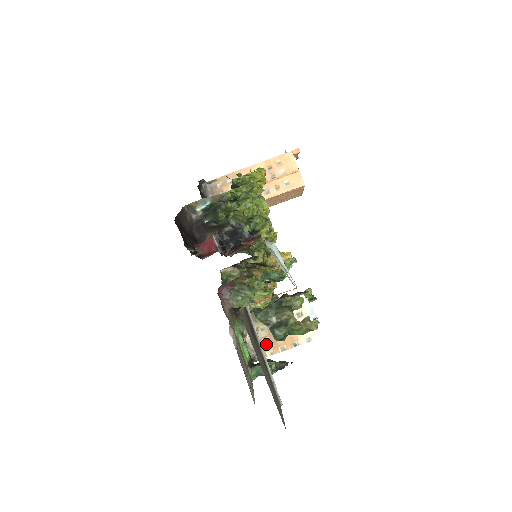
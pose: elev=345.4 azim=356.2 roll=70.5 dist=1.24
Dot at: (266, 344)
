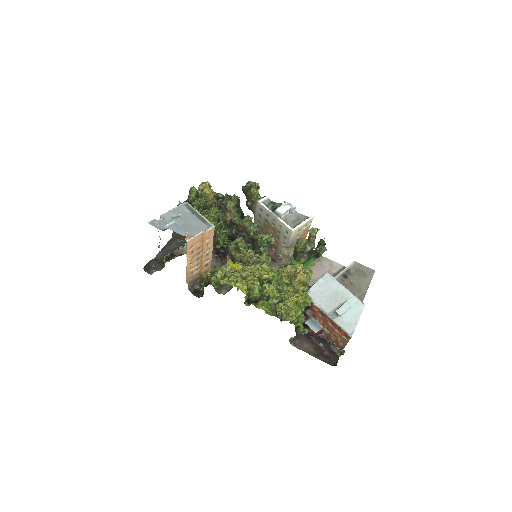
Dot at: occluded
